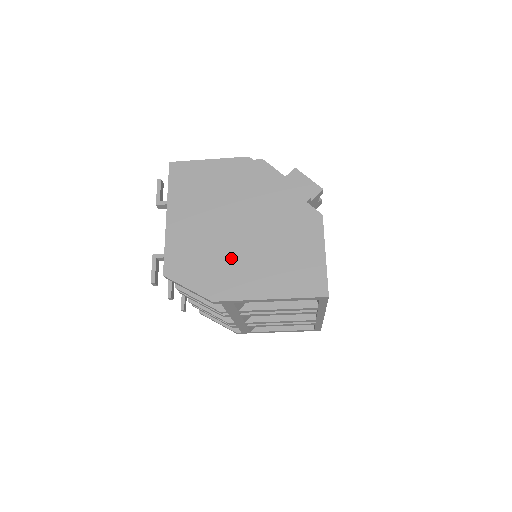
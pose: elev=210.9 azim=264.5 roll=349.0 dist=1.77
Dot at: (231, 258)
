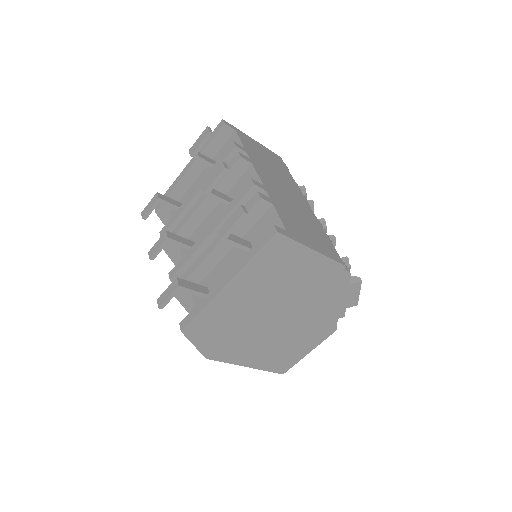
Dot at: (248, 337)
